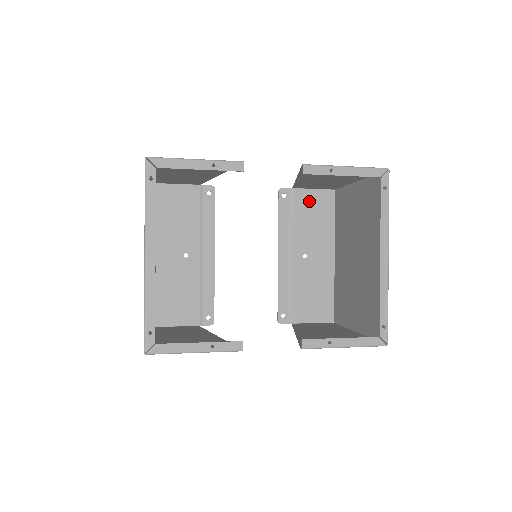
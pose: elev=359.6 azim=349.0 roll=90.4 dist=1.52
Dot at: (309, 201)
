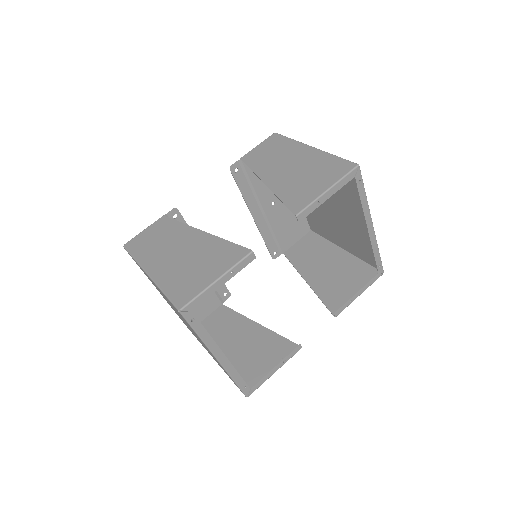
Dot at: occluded
